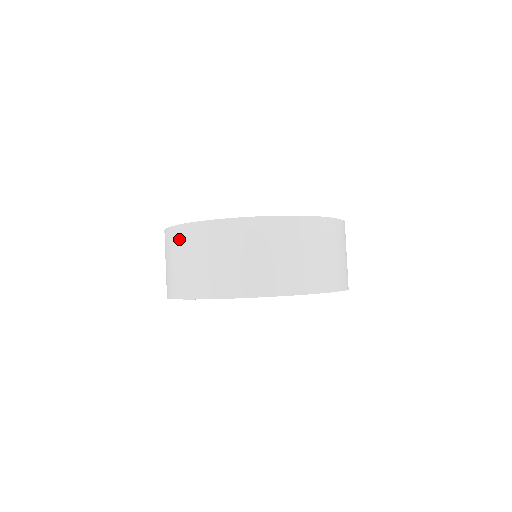
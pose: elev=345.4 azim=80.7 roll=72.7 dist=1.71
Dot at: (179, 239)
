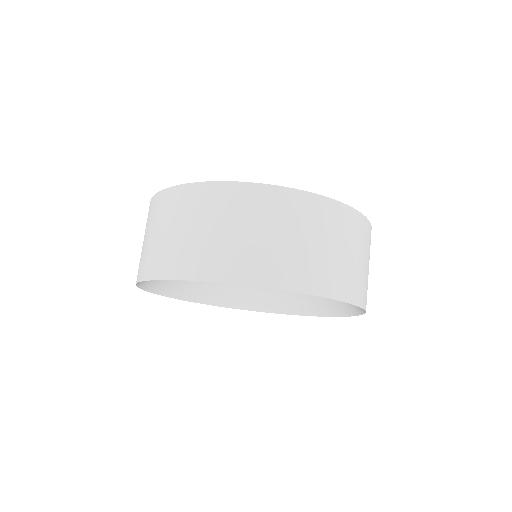
Dot at: (150, 212)
